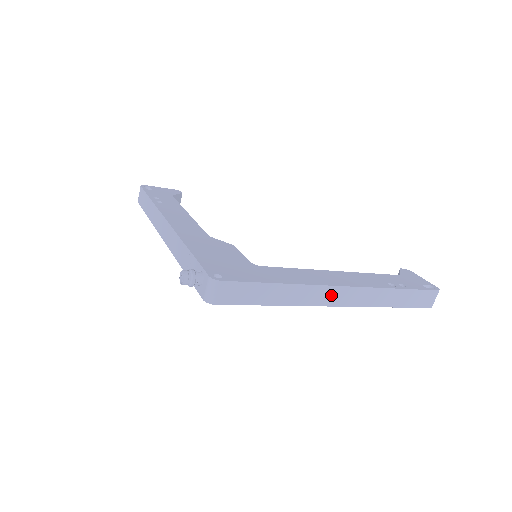
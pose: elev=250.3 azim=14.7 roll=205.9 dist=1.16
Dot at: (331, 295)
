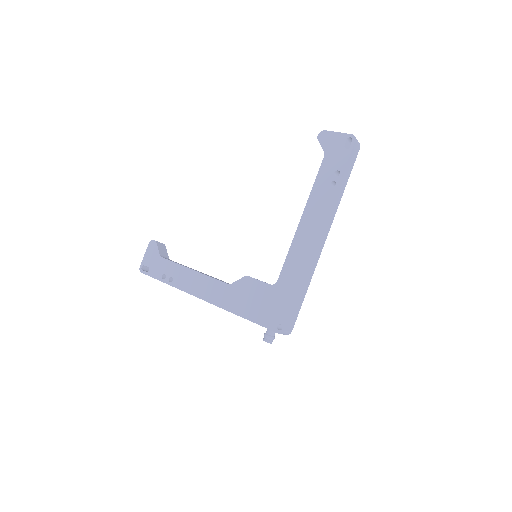
Dot at: (319, 246)
